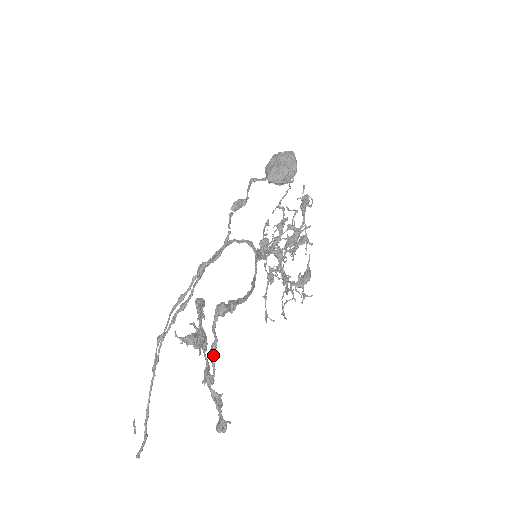
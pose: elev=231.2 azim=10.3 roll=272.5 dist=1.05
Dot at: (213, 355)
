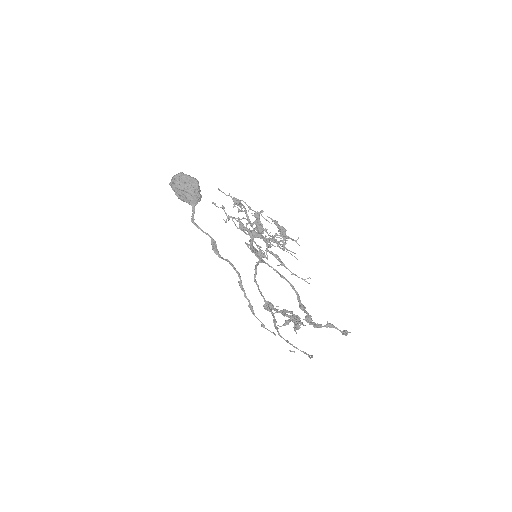
Dot at: (315, 324)
